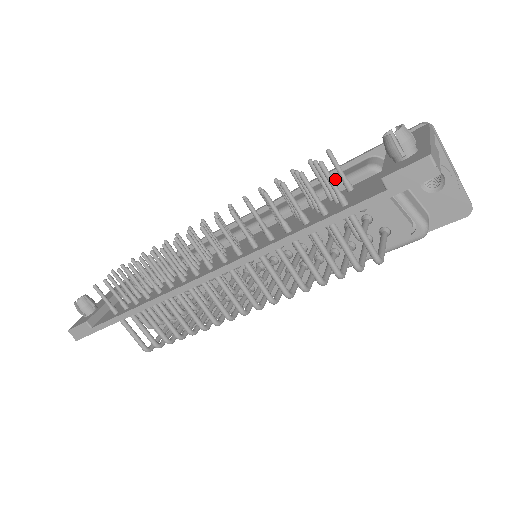
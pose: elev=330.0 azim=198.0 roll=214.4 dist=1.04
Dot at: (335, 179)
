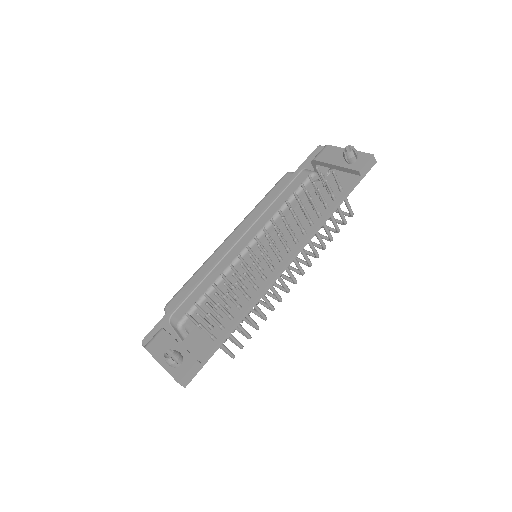
Dot at: (296, 187)
